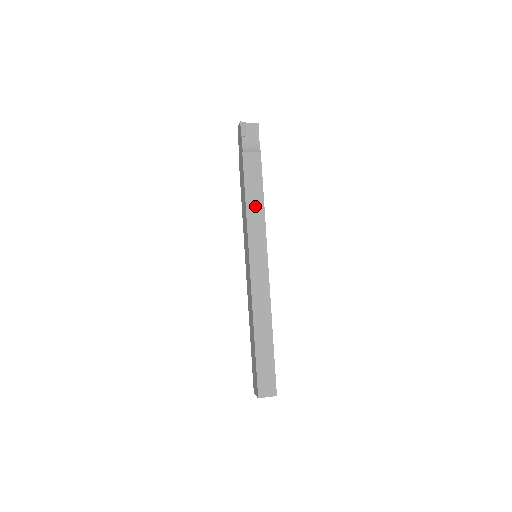
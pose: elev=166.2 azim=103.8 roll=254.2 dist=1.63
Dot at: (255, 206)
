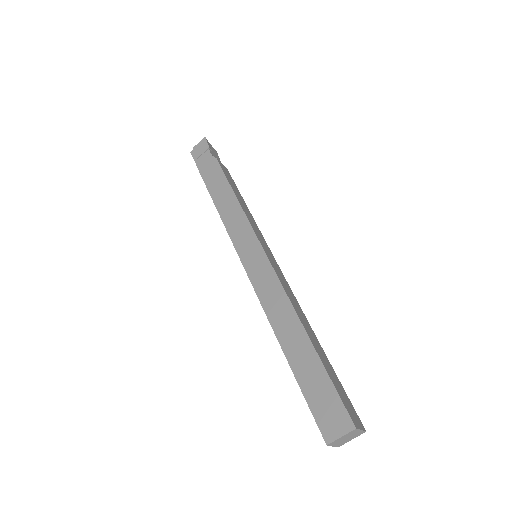
Dot at: (243, 204)
